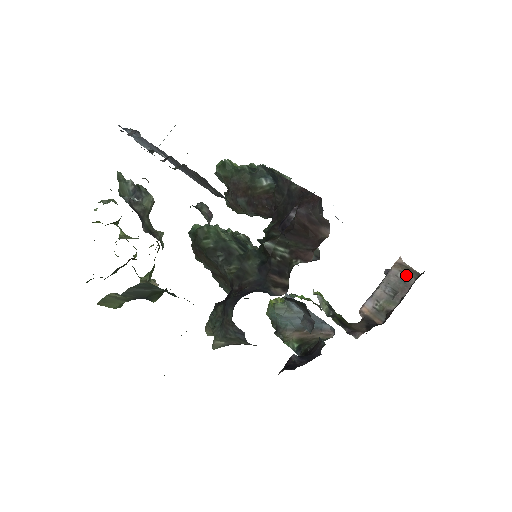
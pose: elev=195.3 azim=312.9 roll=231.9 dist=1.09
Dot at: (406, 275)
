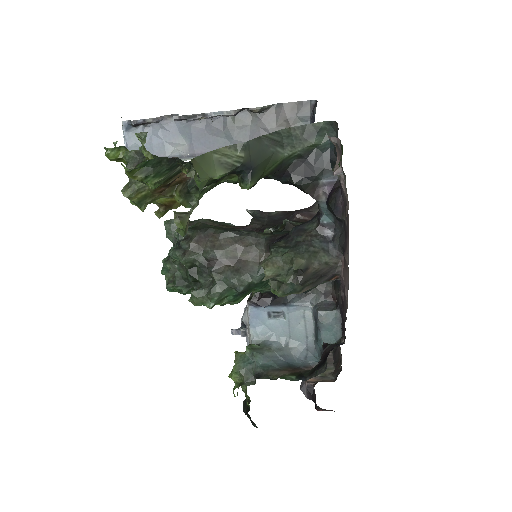
Dot at: occluded
